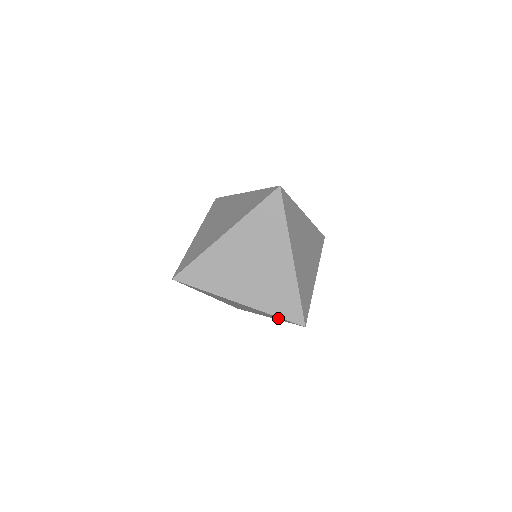
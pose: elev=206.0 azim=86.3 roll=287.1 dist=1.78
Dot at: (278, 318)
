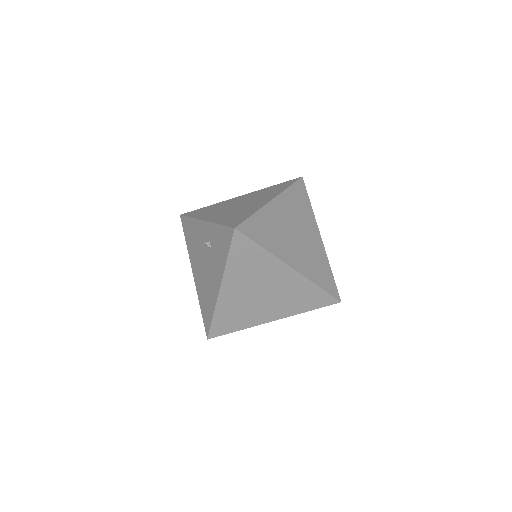
Dot at: (310, 300)
